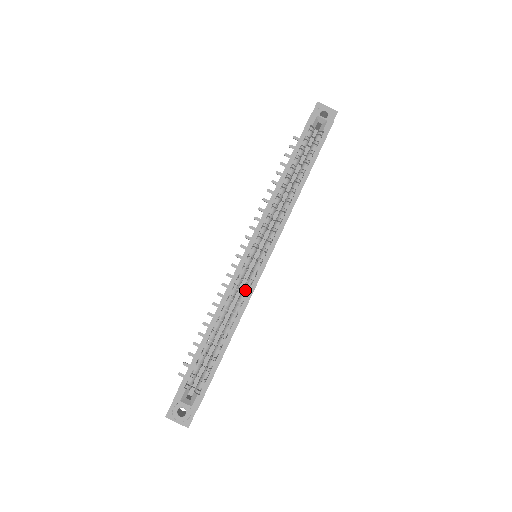
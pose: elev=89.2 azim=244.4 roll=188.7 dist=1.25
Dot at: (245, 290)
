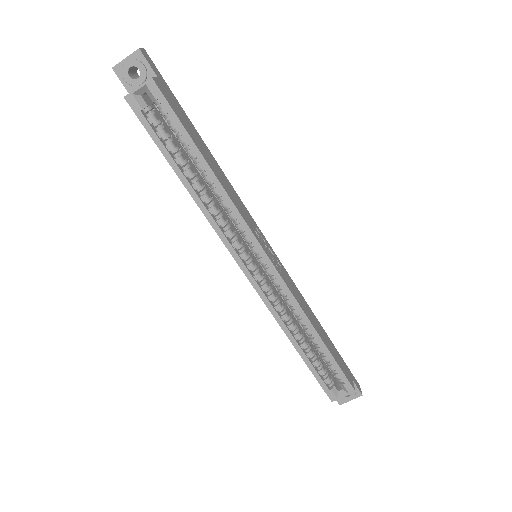
Dot at: (283, 295)
